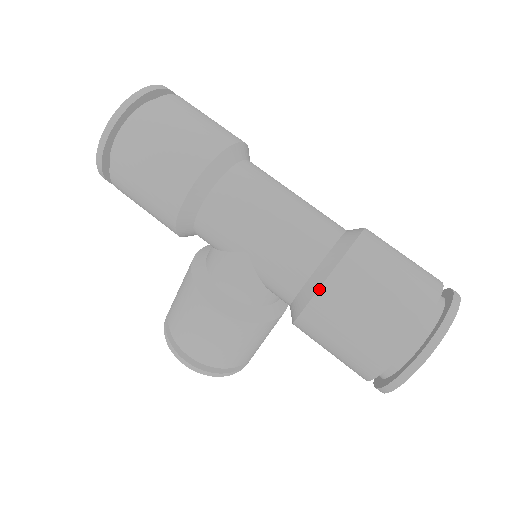
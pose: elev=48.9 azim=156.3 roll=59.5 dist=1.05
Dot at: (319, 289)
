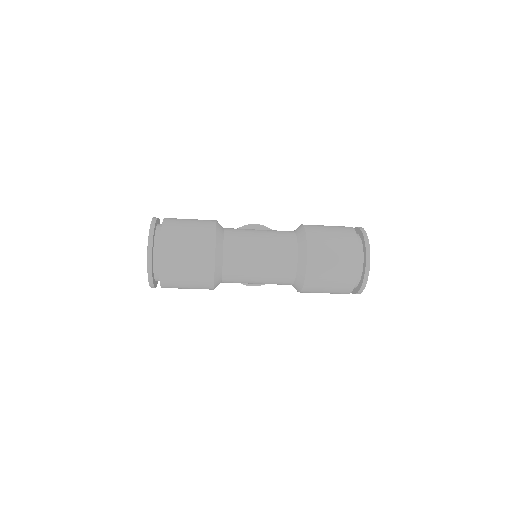
Dot at: occluded
